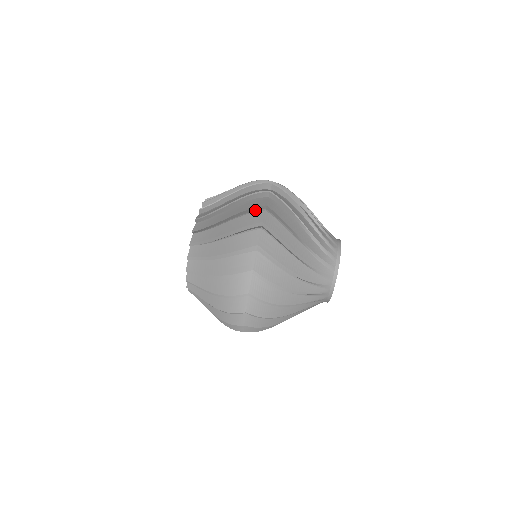
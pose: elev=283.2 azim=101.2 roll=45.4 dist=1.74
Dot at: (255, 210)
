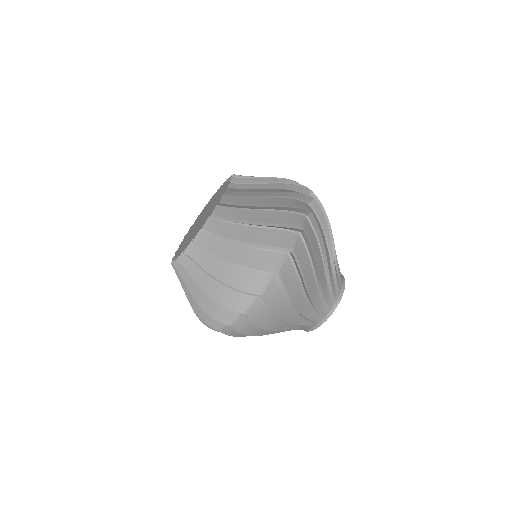
Dot at: (301, 198)
